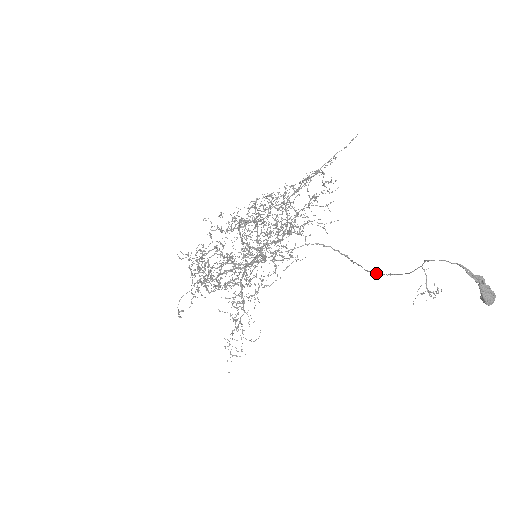
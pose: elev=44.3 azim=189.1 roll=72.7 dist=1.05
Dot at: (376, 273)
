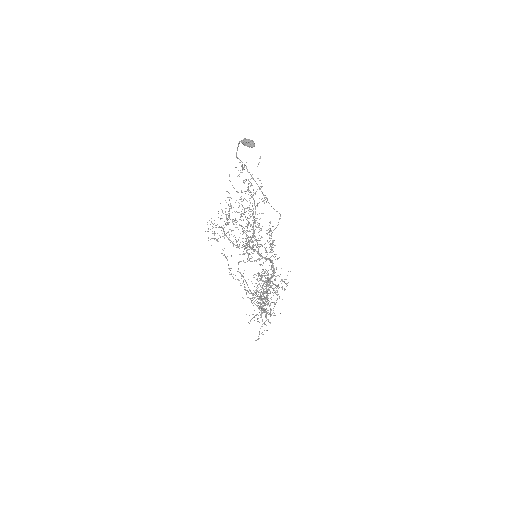
Dot at: (266, 198)
